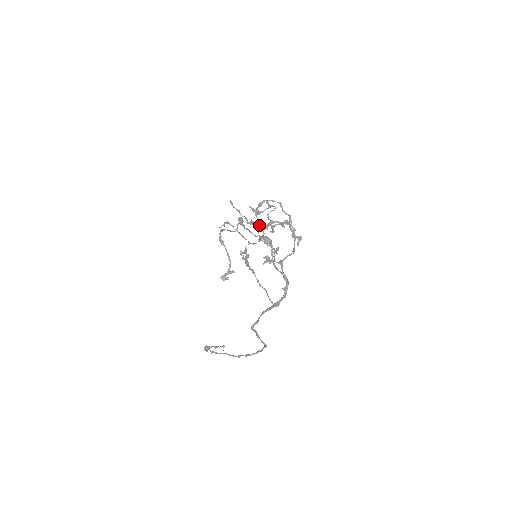
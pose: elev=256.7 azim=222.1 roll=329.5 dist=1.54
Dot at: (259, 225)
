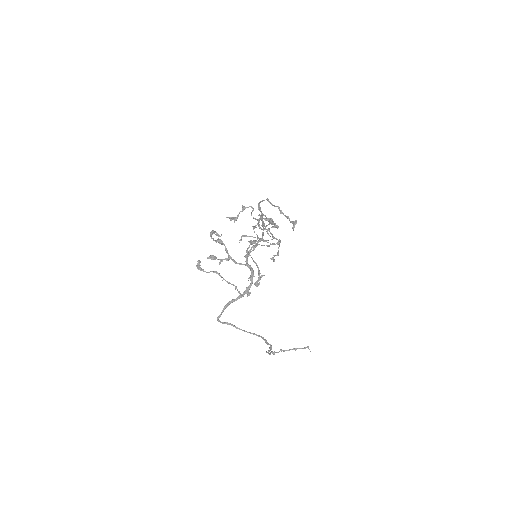
Dot at: occluded
